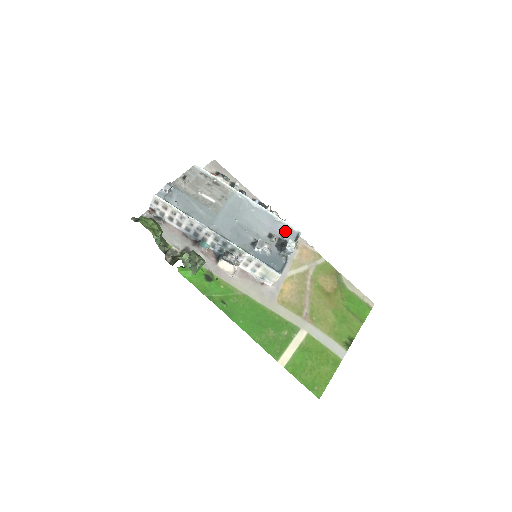
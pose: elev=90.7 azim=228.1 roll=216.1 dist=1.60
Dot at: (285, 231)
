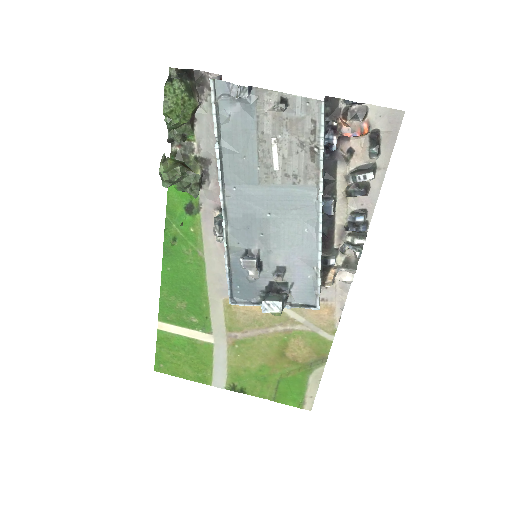
Dot at: (306, 287)
